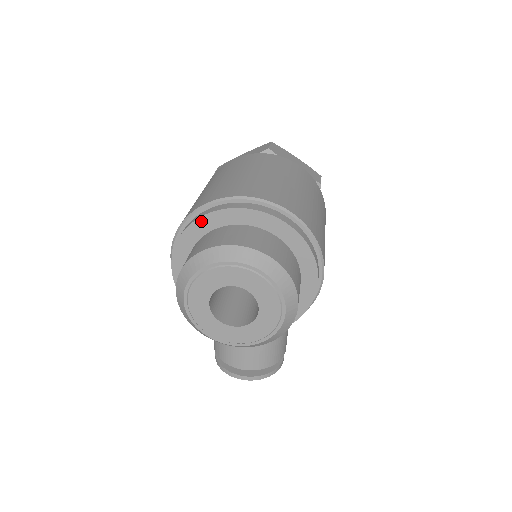
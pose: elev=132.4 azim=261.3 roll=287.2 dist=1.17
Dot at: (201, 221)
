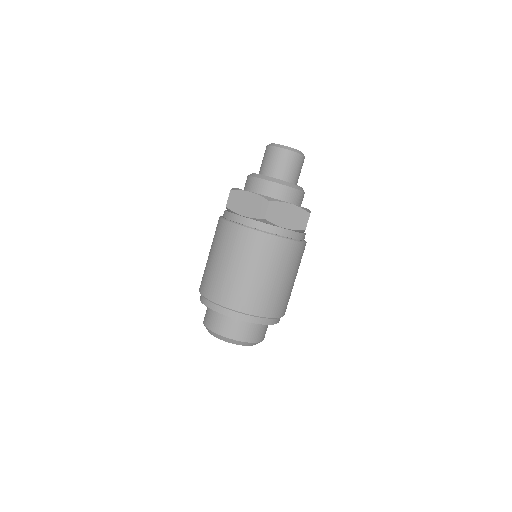
Dot at: (212, 309)
